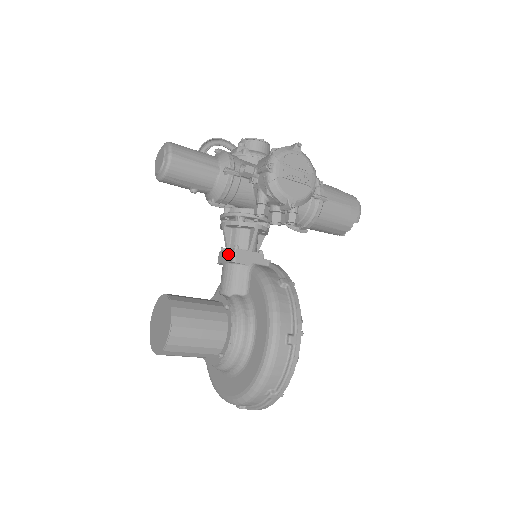
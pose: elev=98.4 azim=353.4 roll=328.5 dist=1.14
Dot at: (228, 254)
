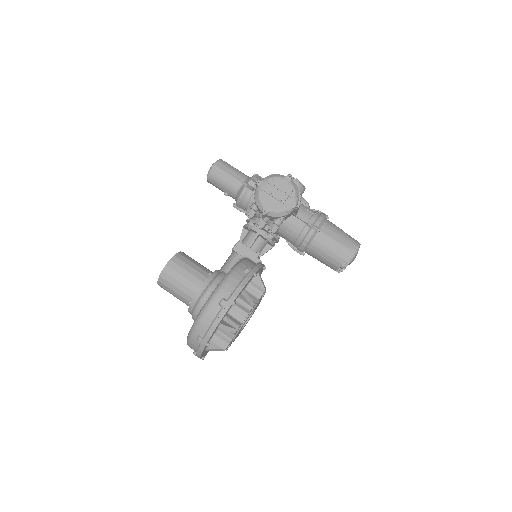
Dot at: occluded
